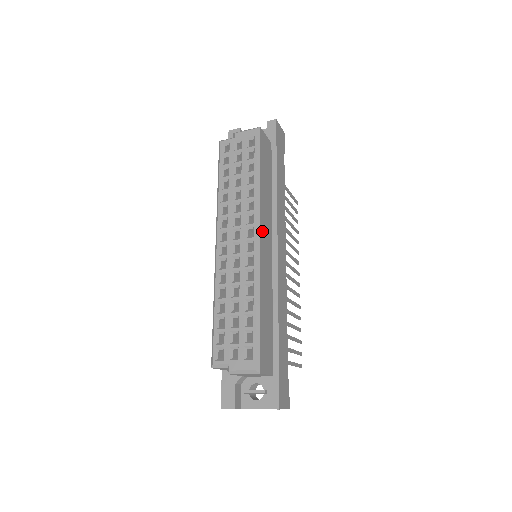
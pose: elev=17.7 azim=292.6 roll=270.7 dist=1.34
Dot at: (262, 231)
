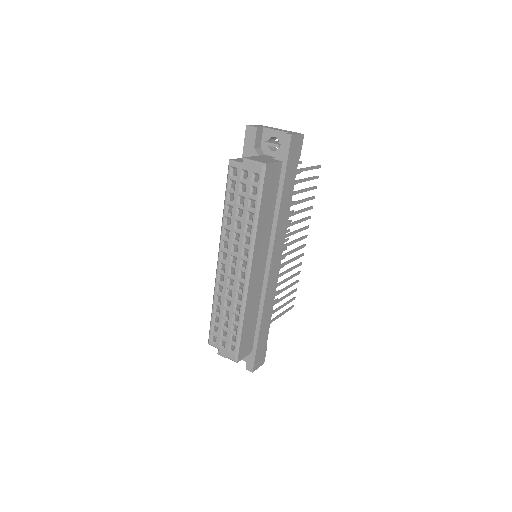
Dot at: (254, 263)
